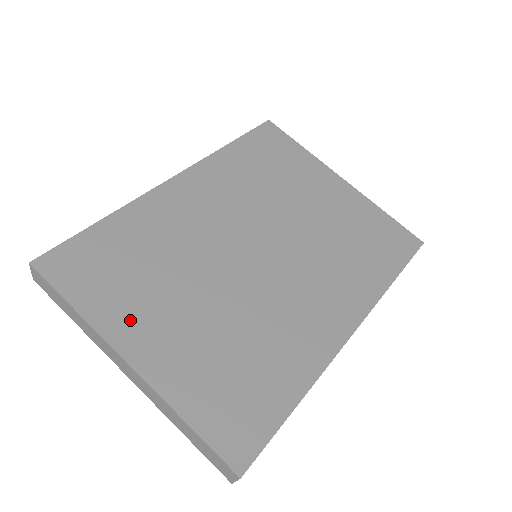
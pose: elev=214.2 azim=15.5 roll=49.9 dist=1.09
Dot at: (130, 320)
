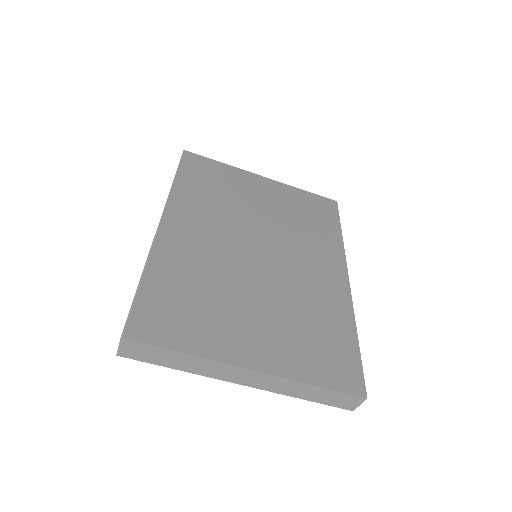
Dot at: (226, 340)
